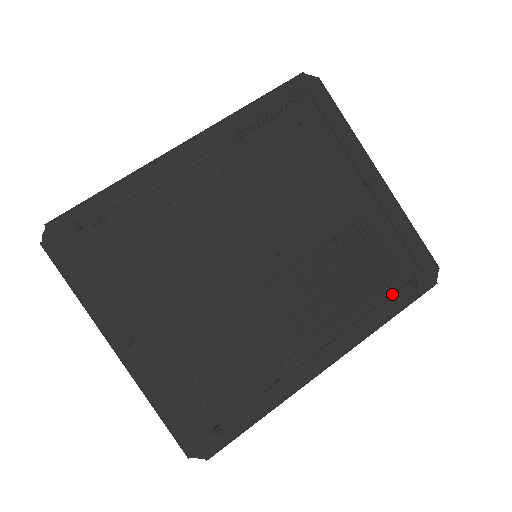
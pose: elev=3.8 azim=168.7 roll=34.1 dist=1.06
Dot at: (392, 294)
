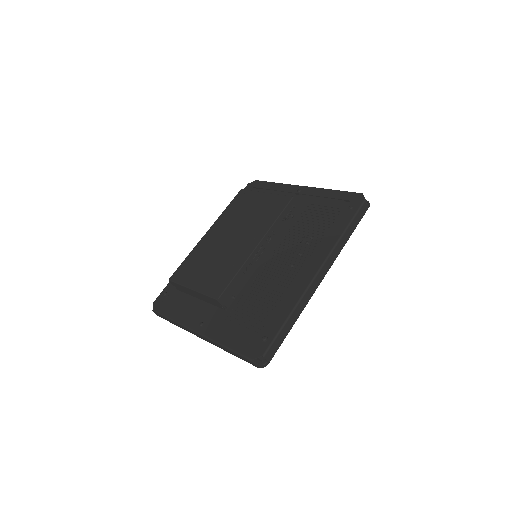
Dot at: (340, 221)
